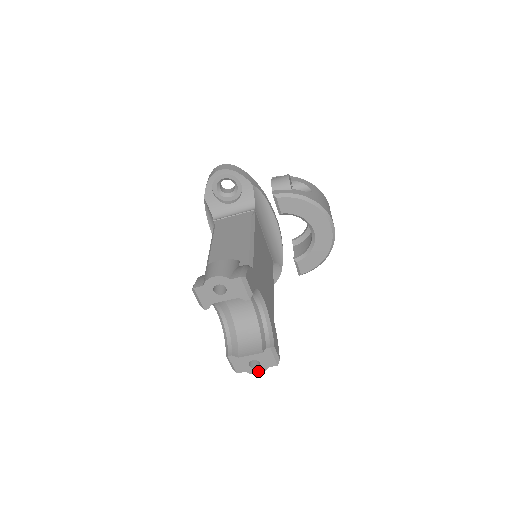
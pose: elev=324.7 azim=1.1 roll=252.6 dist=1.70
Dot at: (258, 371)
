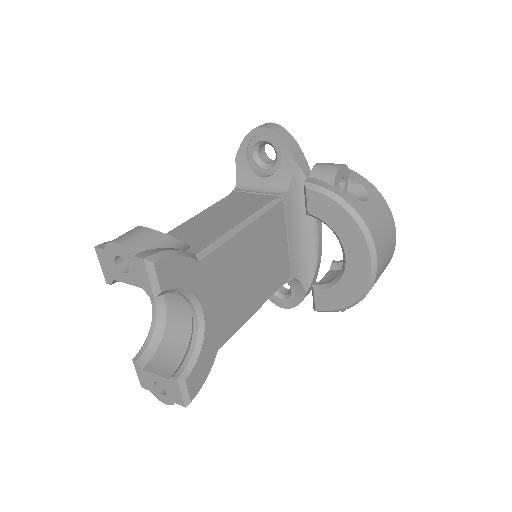
Dot at: (164, 400)
